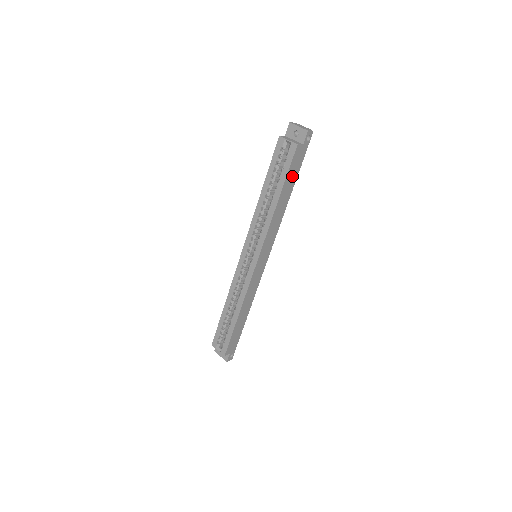
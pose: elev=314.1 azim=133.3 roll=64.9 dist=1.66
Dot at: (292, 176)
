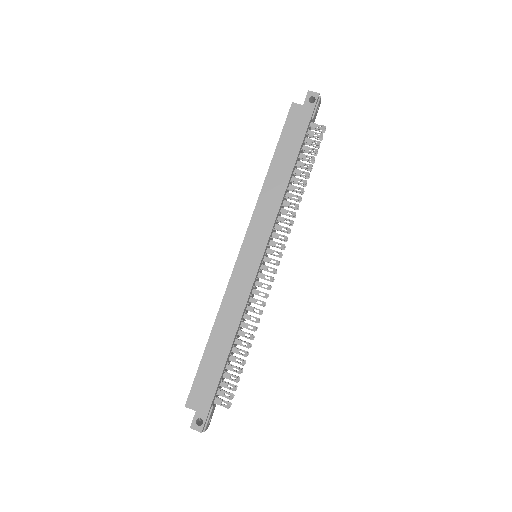
Dot at: (291, 141)
